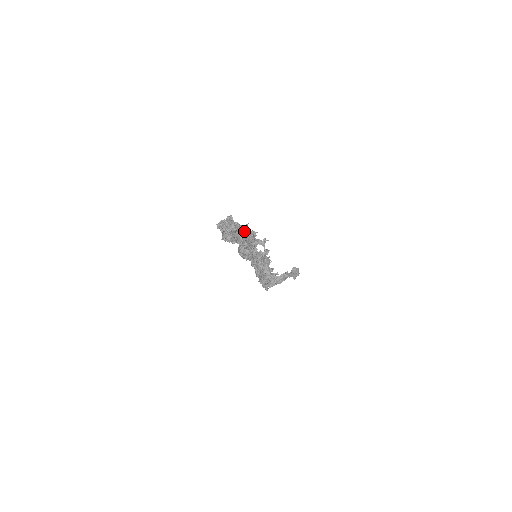
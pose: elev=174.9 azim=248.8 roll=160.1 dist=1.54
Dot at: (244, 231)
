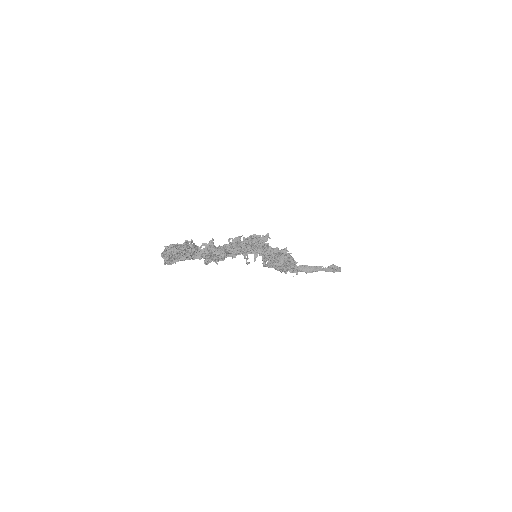
Dot at: (205, 253)
